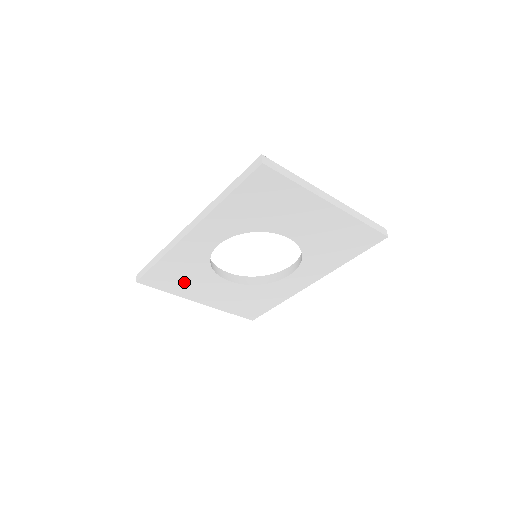
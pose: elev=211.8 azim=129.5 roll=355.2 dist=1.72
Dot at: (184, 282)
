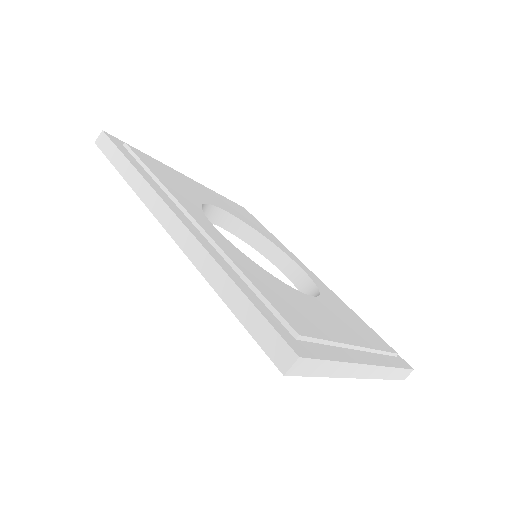
Dot at: occluded
